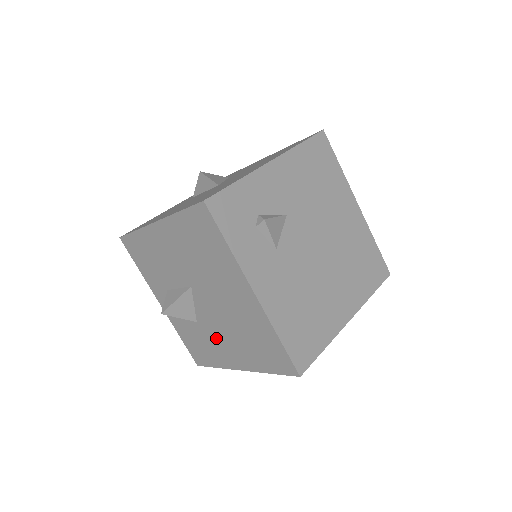
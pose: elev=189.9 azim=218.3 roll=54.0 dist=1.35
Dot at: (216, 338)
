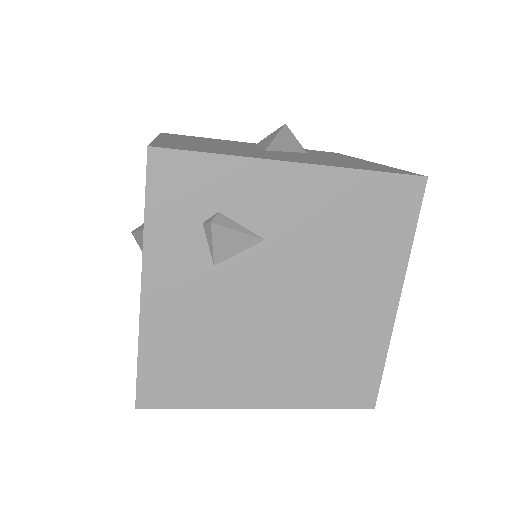
Dot at: occluded
